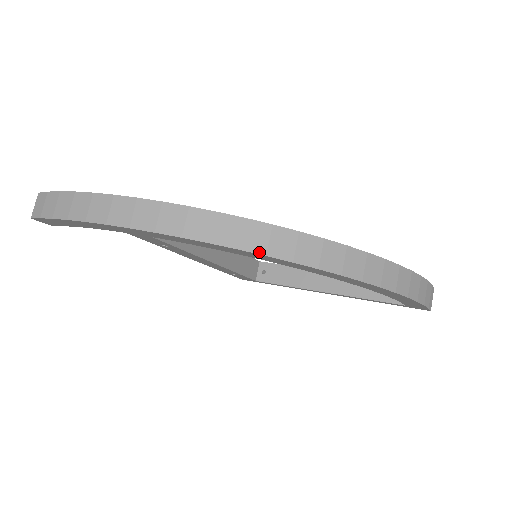
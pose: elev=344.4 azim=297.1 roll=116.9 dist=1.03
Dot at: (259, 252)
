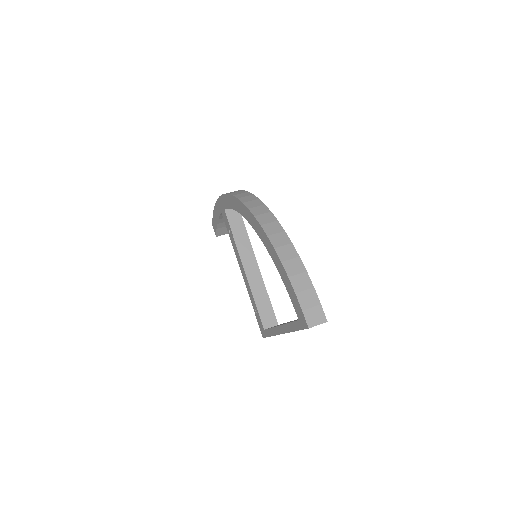
Dot at: (237, 197)
